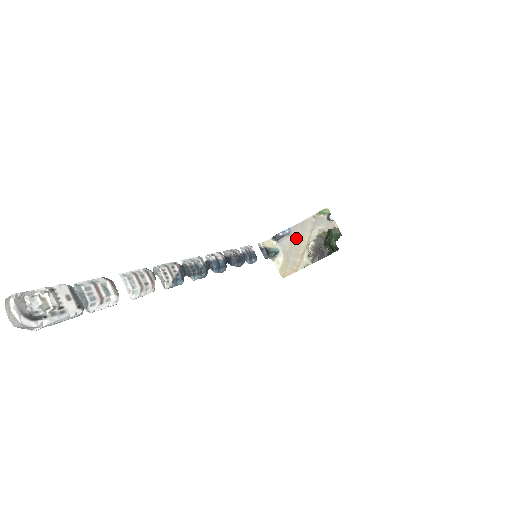
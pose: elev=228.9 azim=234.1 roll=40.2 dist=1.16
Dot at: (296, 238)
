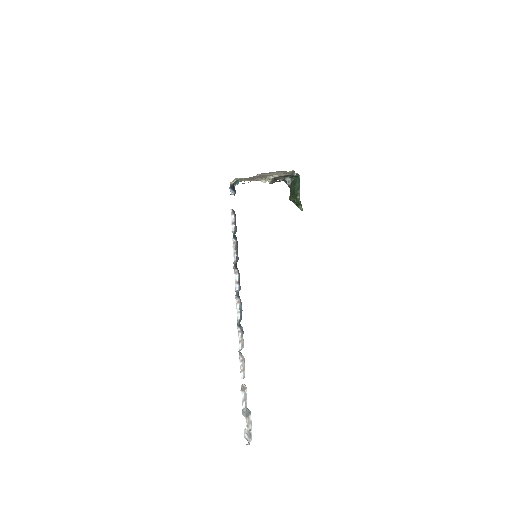
Dot at: (259, 176)
